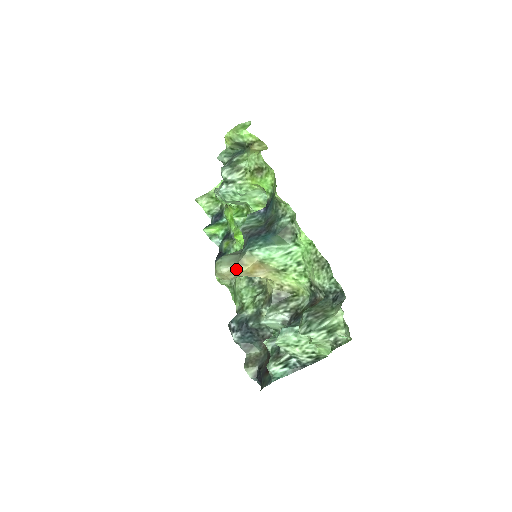
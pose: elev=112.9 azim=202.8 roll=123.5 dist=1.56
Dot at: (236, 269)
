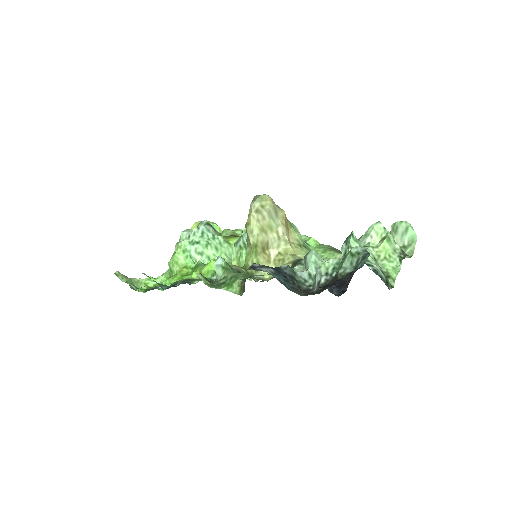
Dot at: (277, 206)
